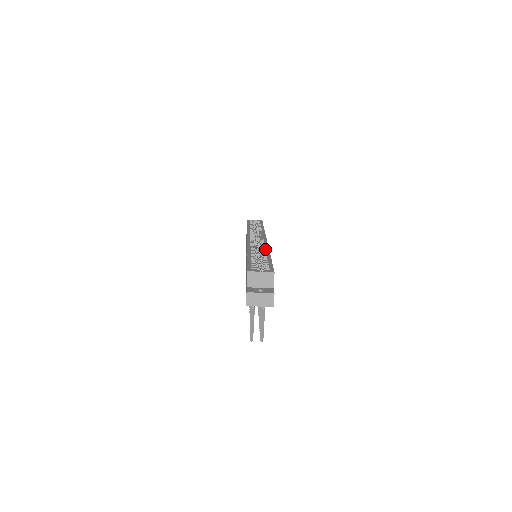
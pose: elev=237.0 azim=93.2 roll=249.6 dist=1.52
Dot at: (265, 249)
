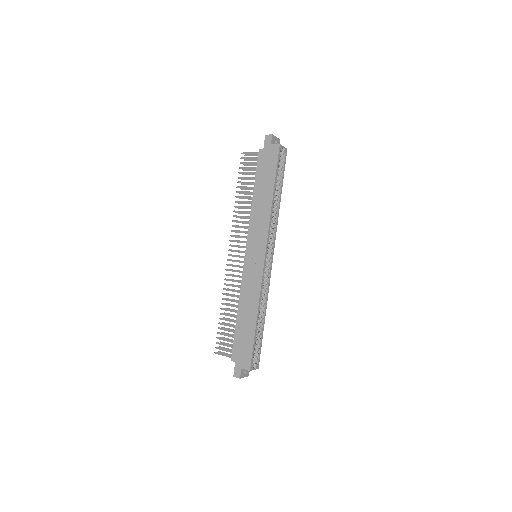
Dot at: (266, 299)
